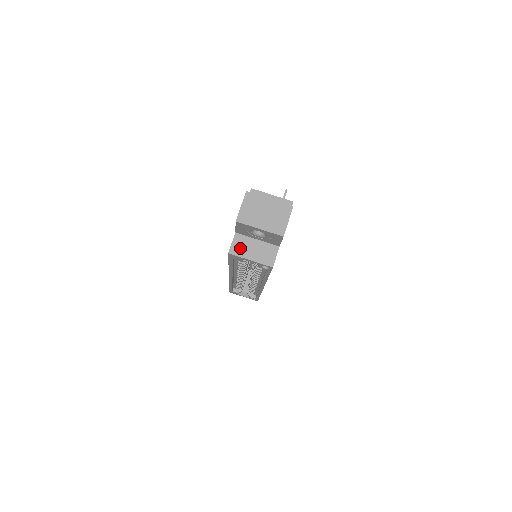
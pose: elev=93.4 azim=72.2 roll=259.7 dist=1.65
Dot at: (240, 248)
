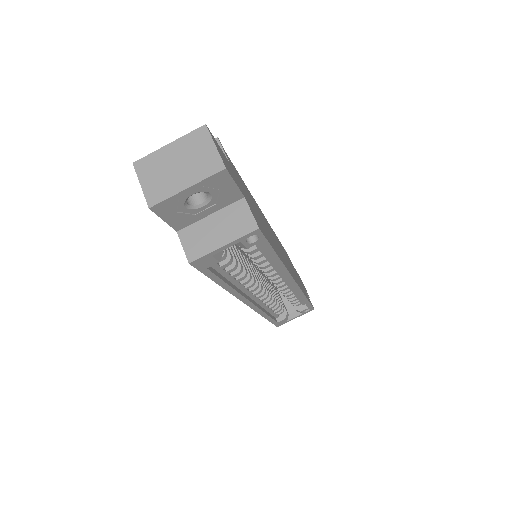
Dot at: (198, 244)
